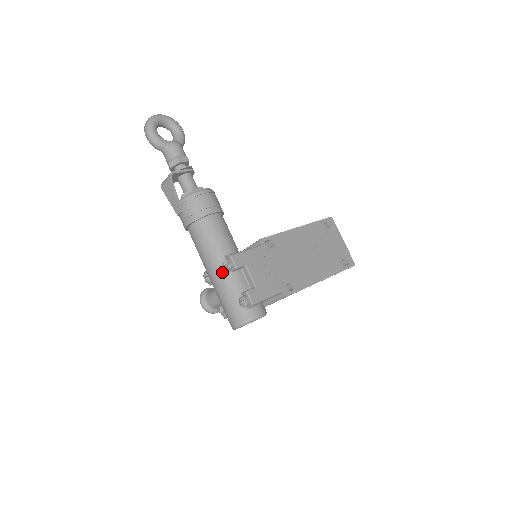
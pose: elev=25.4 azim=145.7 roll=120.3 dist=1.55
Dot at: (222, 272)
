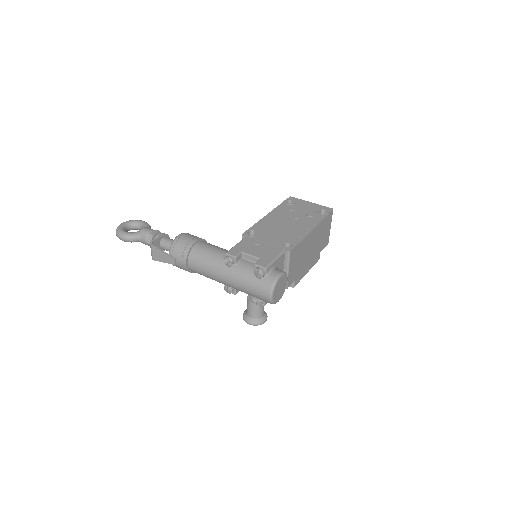
Dot at: (230, 270)
